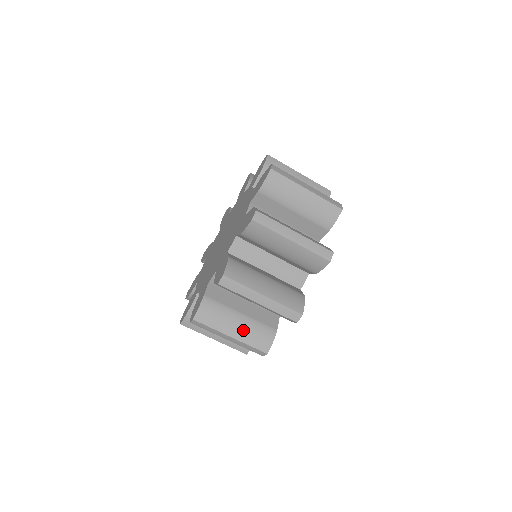
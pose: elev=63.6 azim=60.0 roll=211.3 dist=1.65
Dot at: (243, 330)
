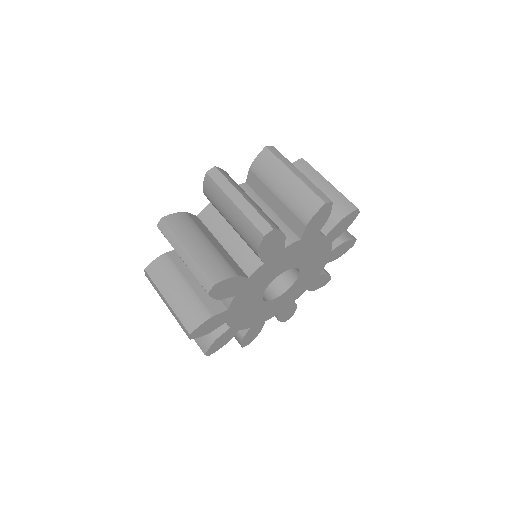
Dot at: occluded
